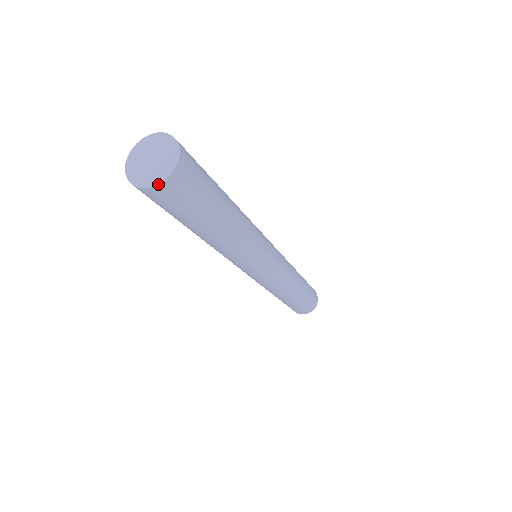
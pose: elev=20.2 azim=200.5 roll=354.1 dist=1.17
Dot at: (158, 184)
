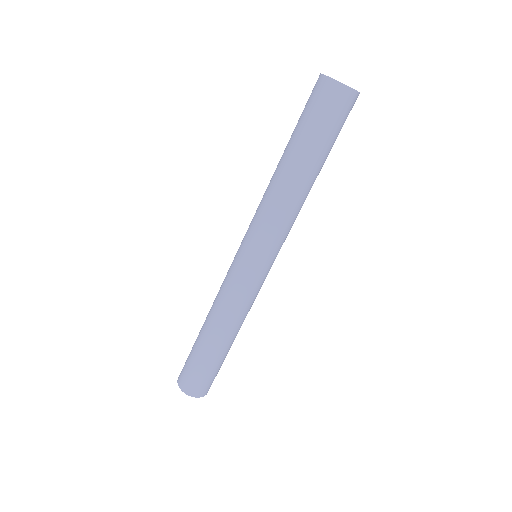
Dot at: occluded
